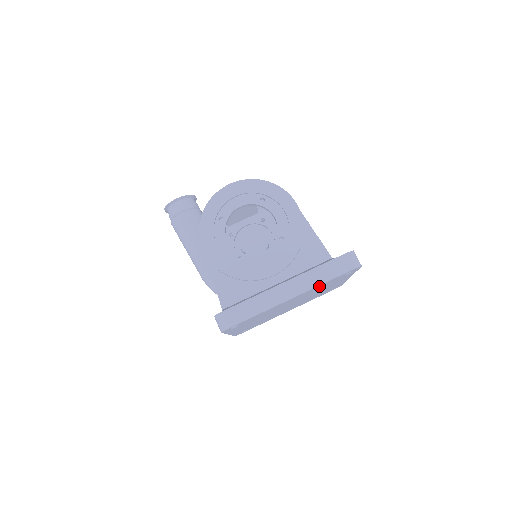
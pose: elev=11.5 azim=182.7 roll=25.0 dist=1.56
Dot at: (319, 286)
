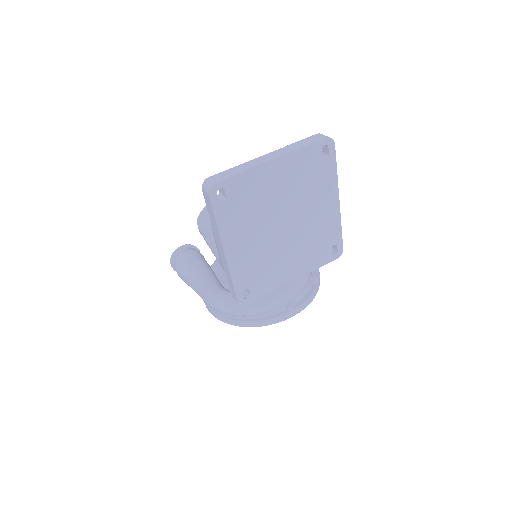
Dot at: (299, 159)
